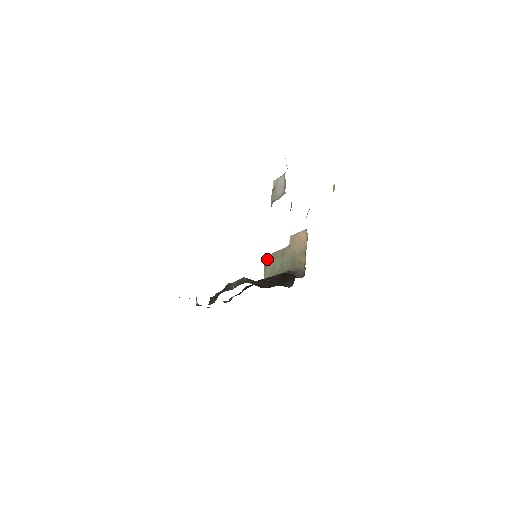
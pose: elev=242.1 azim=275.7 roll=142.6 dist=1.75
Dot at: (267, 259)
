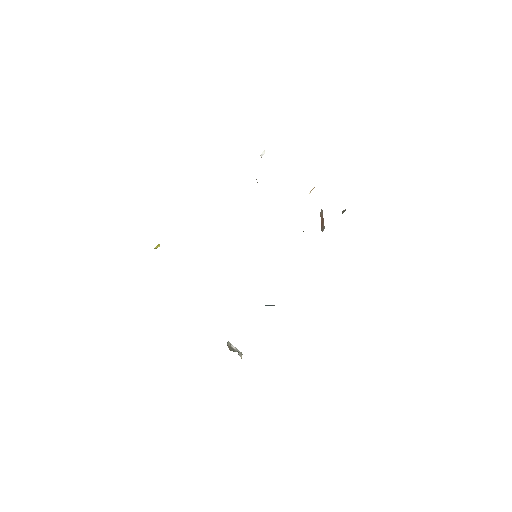
Dot at: occluded
